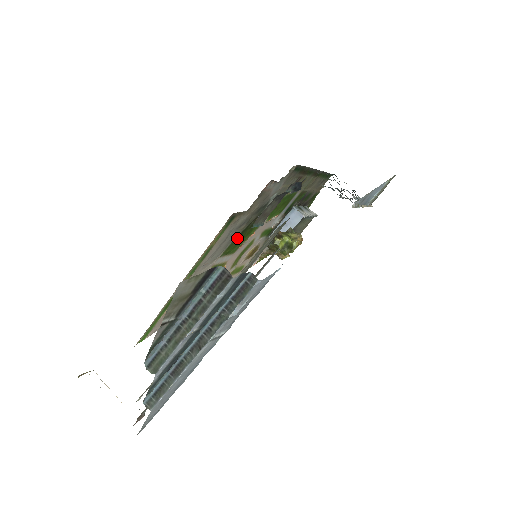
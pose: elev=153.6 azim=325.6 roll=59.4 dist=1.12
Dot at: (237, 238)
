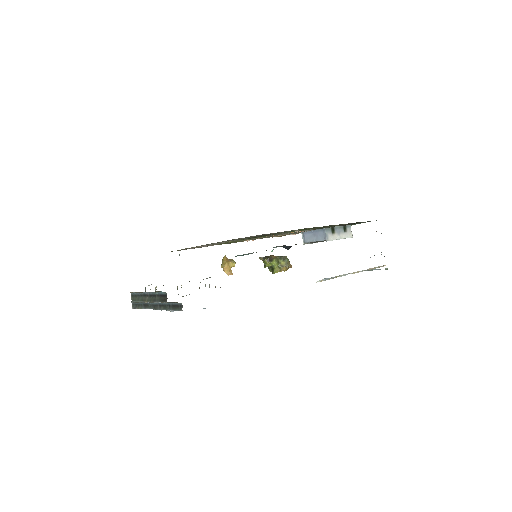
Dot at: occluded
